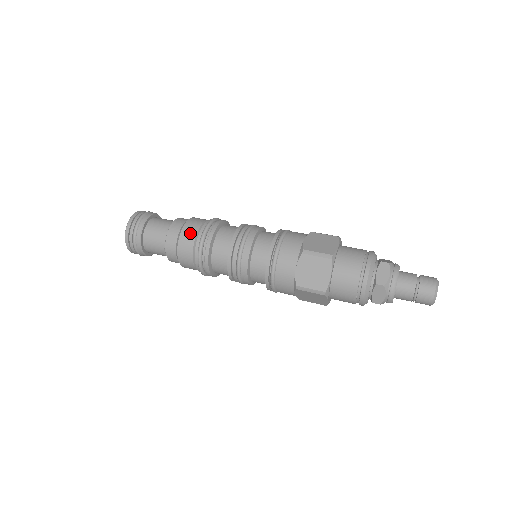
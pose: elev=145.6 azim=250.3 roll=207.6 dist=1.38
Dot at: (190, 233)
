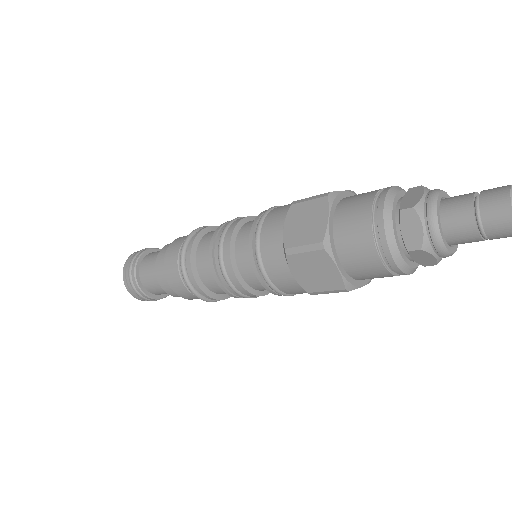
Dot at: (179, 241)
